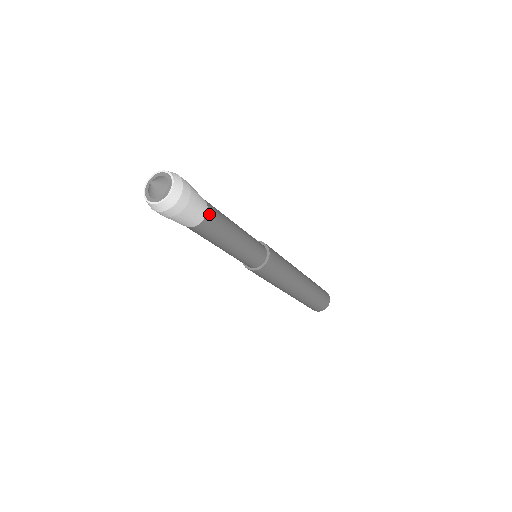
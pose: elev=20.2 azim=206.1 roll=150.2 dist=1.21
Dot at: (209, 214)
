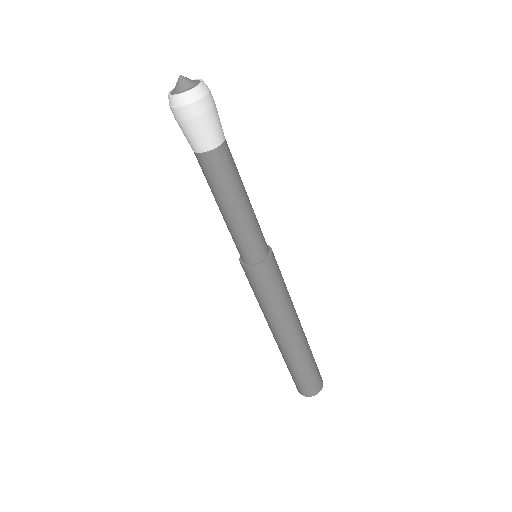
Dot at: (226, 142)
